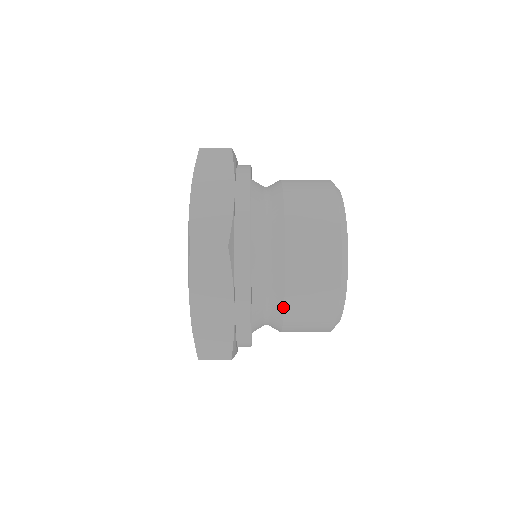
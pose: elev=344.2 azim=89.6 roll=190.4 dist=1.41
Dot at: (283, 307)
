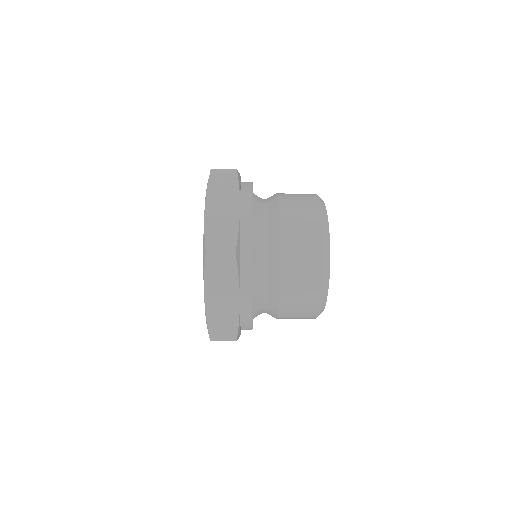
Dot at: (278, 299)
